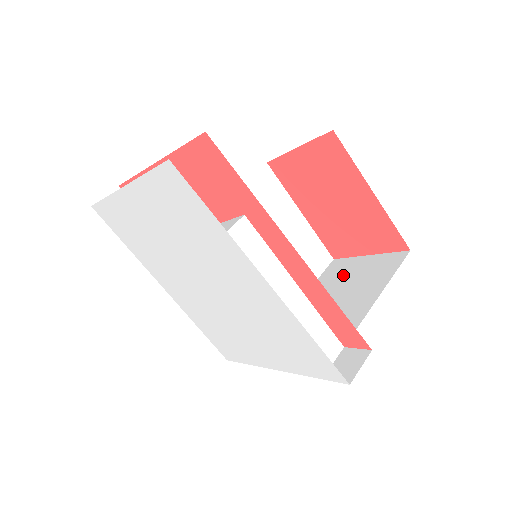
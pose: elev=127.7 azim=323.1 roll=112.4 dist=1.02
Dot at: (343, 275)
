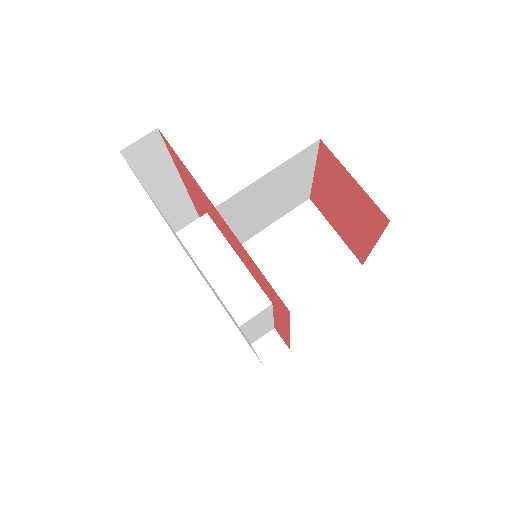
Dot at: (307, 236)
